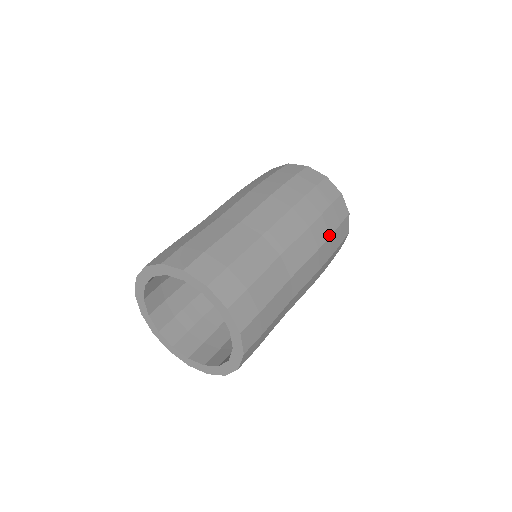
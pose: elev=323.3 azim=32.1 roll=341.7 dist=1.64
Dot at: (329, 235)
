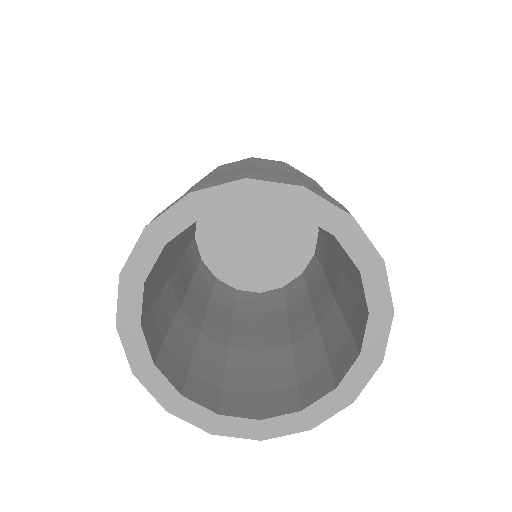
Dot at: occluded
